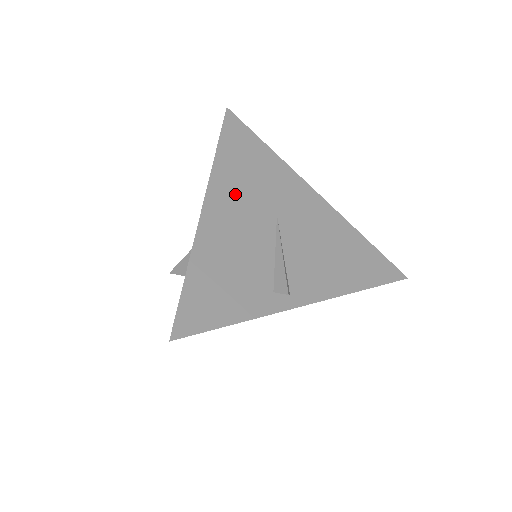
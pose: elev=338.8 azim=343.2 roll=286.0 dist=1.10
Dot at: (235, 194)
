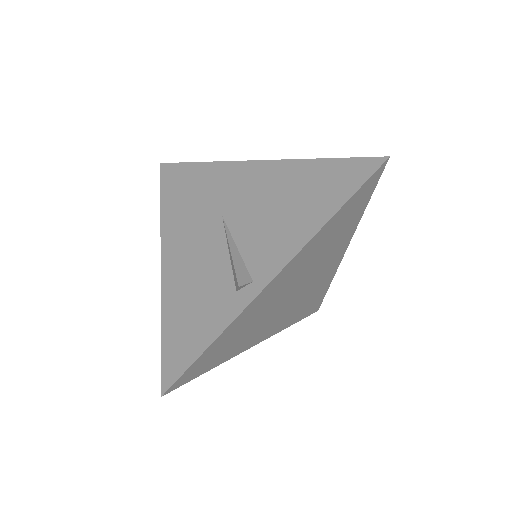
Dot at: (183, 229)
